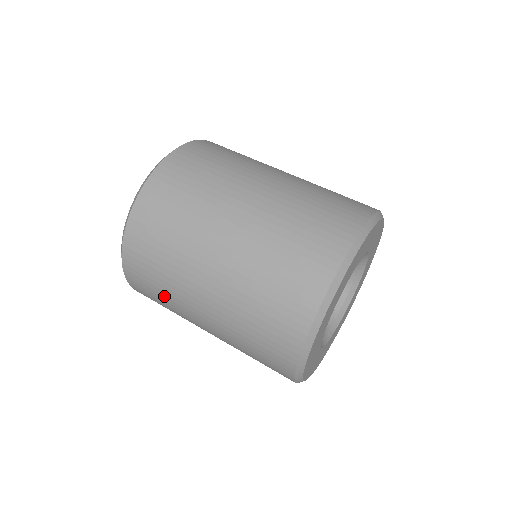
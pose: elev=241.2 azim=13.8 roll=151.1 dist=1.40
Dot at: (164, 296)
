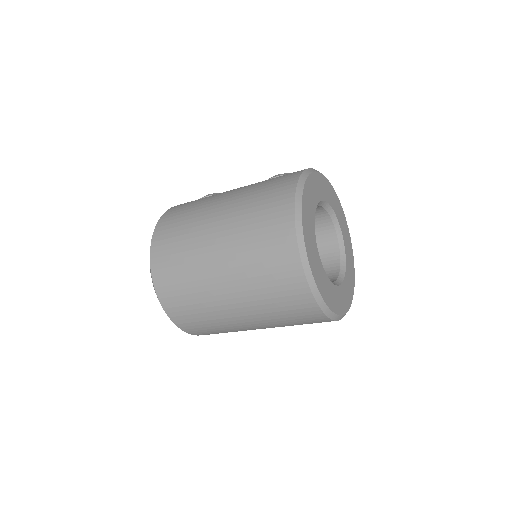
Dot at: occluded
